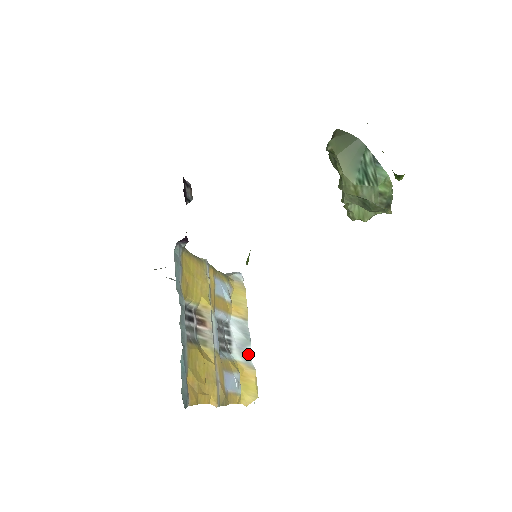
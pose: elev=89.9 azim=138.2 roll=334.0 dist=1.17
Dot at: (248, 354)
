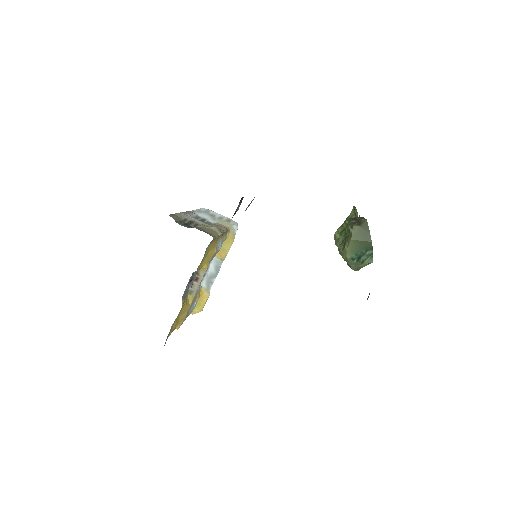
Dot at: (211, 283)
